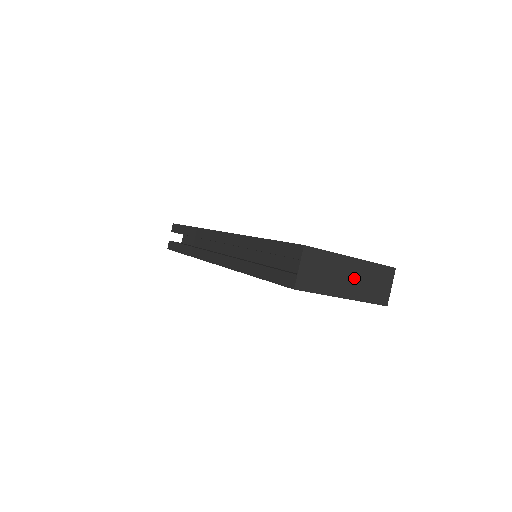
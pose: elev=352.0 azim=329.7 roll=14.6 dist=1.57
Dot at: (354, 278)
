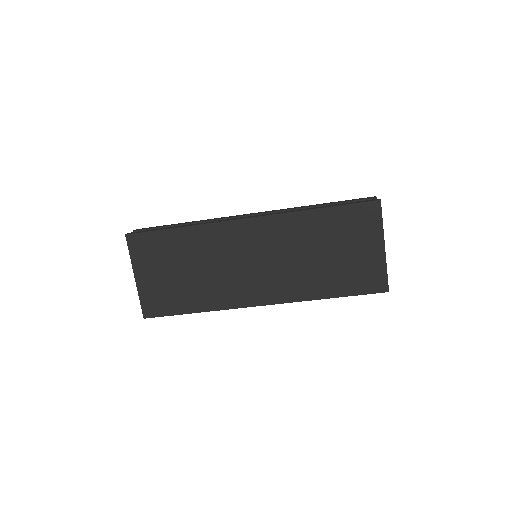
Dot at: occluded
